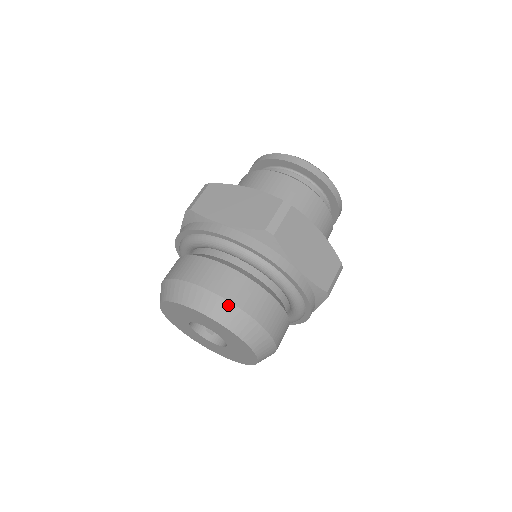
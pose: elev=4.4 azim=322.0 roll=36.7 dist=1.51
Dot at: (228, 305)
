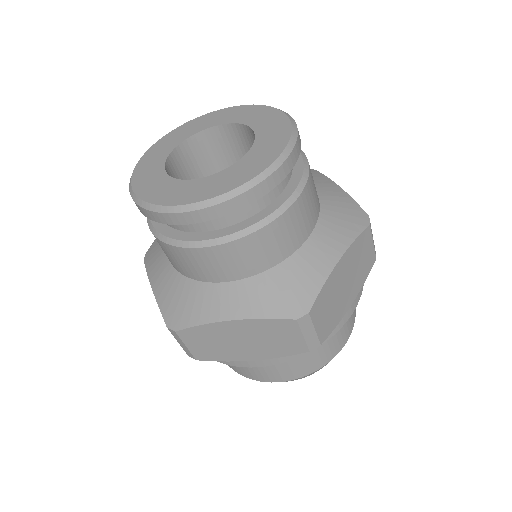
Dot at: (245, 376)
